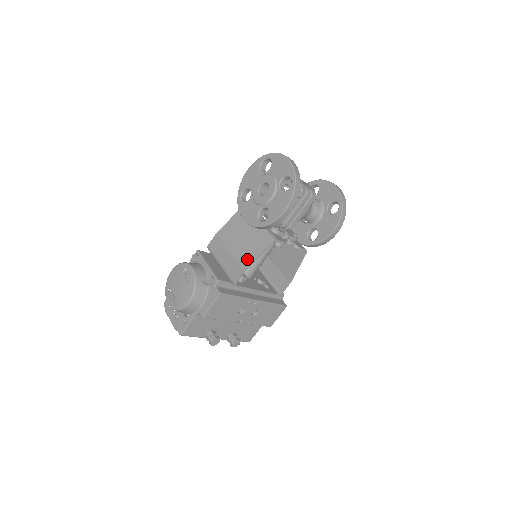
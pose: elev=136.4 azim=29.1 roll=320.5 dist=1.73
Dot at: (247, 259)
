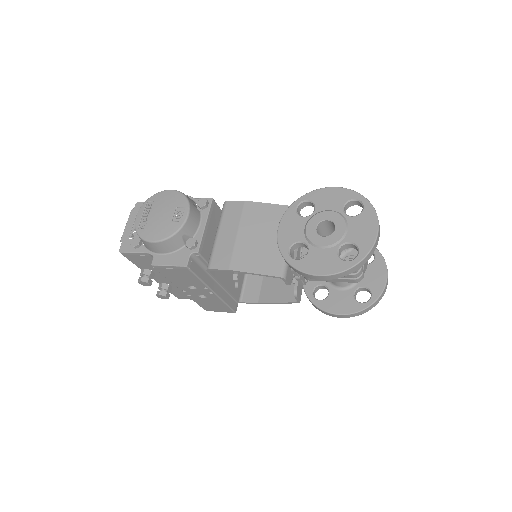
Dot at: (242, 263)
